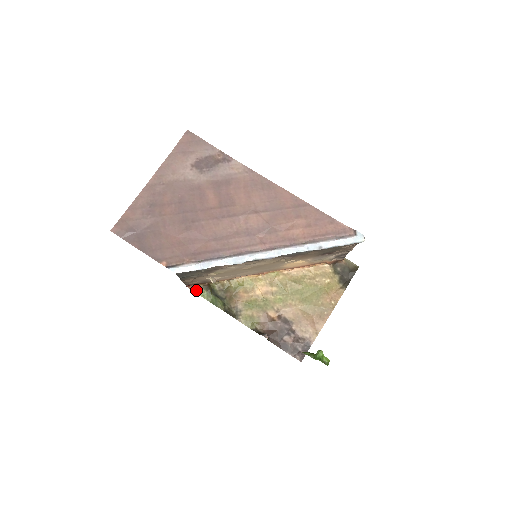
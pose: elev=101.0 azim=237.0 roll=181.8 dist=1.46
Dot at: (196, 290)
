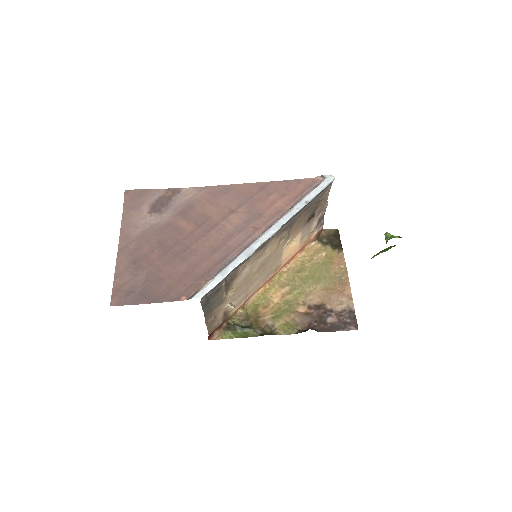
Dot at: (220, 337)
